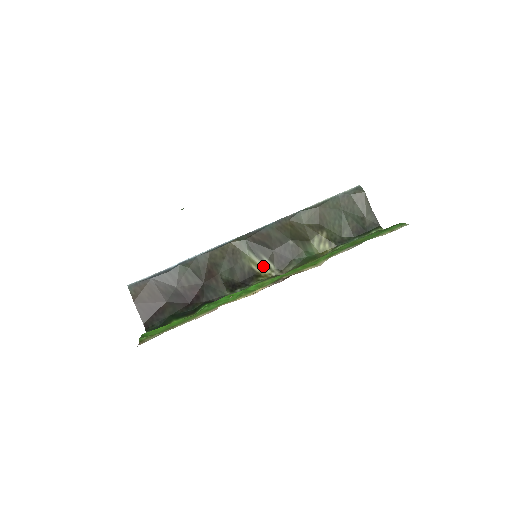
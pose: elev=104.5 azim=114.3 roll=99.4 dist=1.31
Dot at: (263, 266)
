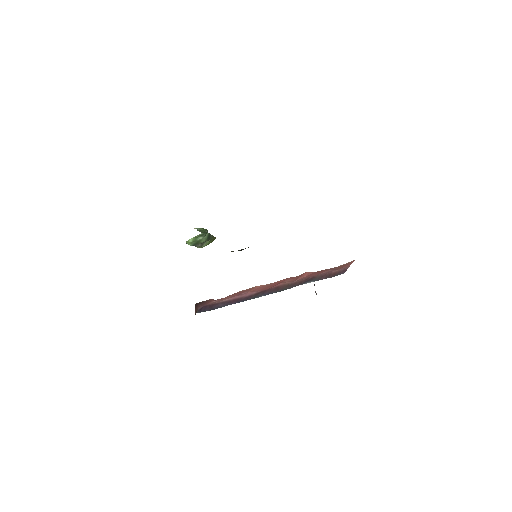
Dot at: occluded
